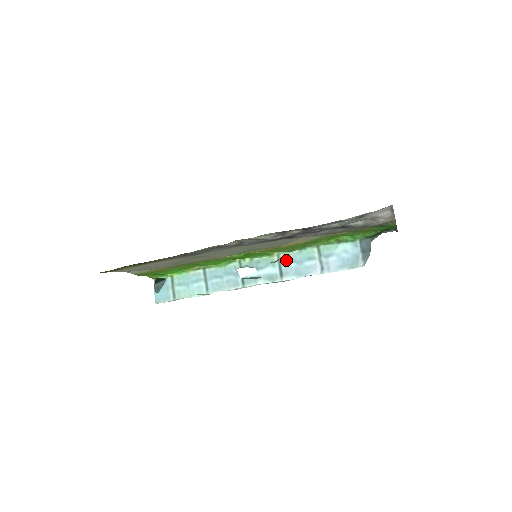
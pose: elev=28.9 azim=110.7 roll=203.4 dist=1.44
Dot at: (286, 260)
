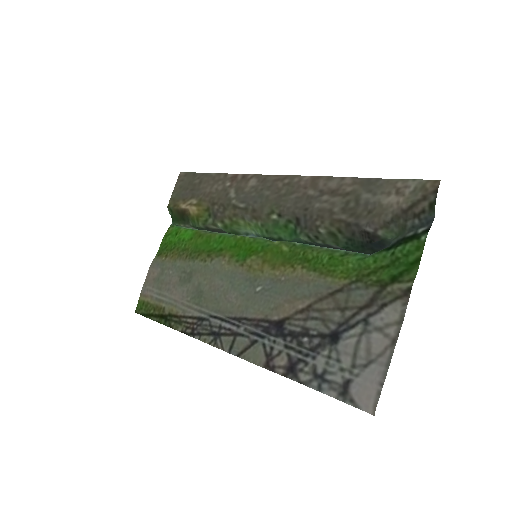
Dot at: occluded
